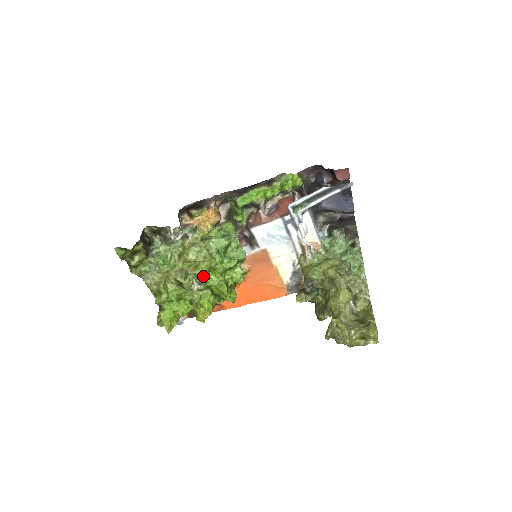
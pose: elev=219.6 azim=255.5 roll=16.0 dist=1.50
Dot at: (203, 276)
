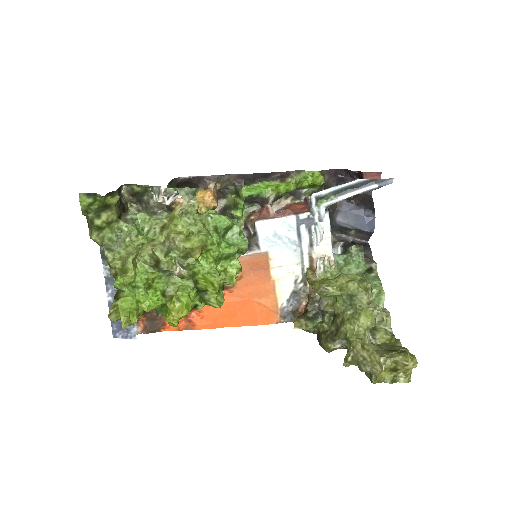
Dot at: (188, 260)
